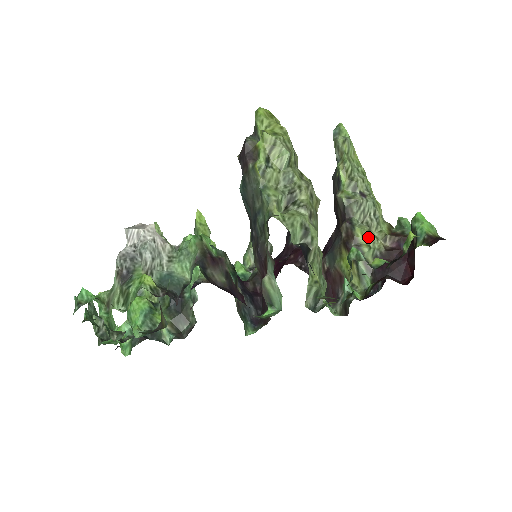
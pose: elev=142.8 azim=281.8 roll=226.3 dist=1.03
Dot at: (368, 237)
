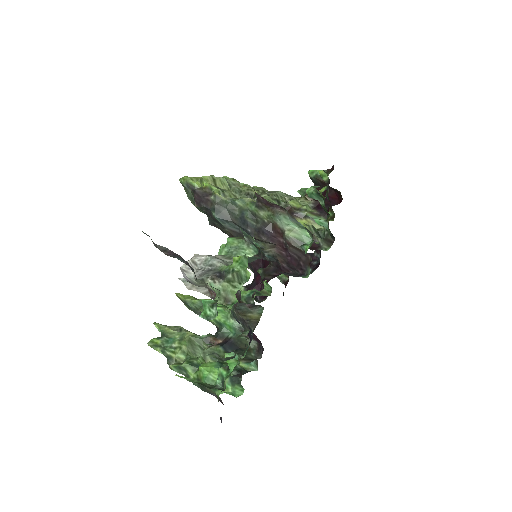
Dot at: (298, 202)
